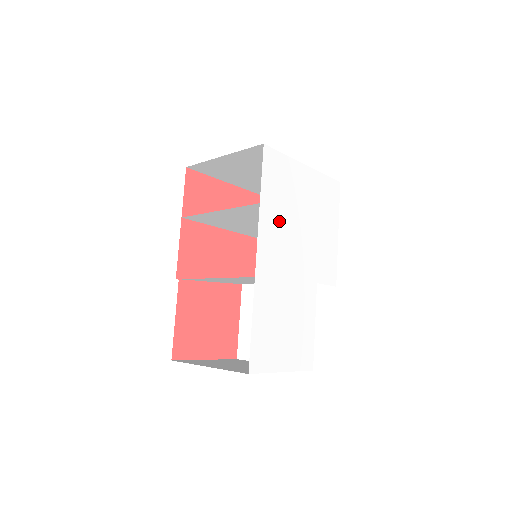
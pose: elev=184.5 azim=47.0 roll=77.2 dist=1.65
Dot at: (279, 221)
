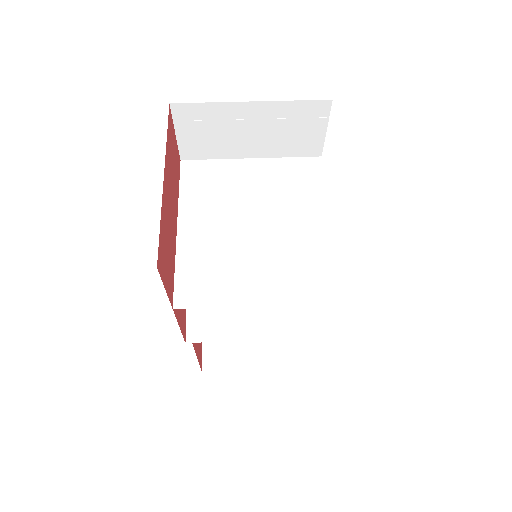
Dot at: occluded
